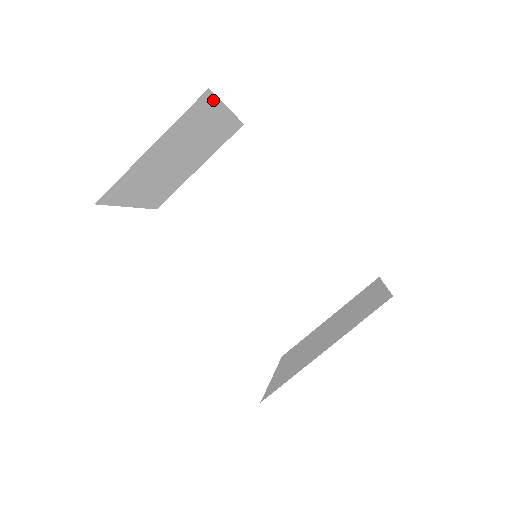
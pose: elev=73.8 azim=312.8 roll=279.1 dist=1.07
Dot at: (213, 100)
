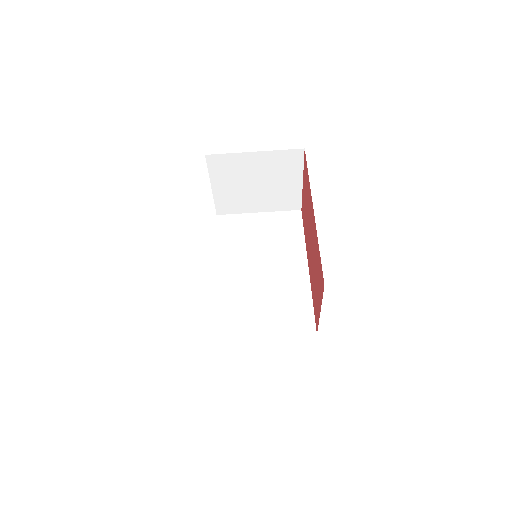
Dot at: (301, 161)
